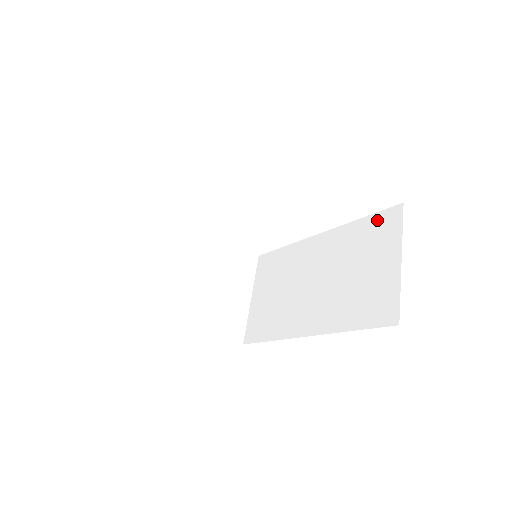
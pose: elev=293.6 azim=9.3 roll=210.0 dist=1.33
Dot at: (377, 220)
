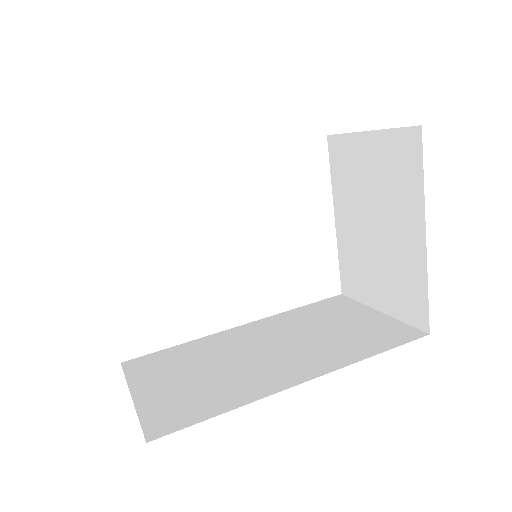
Dot at: (322, 304)
